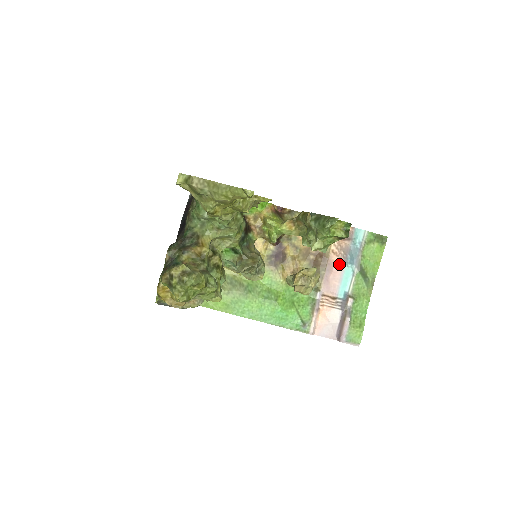
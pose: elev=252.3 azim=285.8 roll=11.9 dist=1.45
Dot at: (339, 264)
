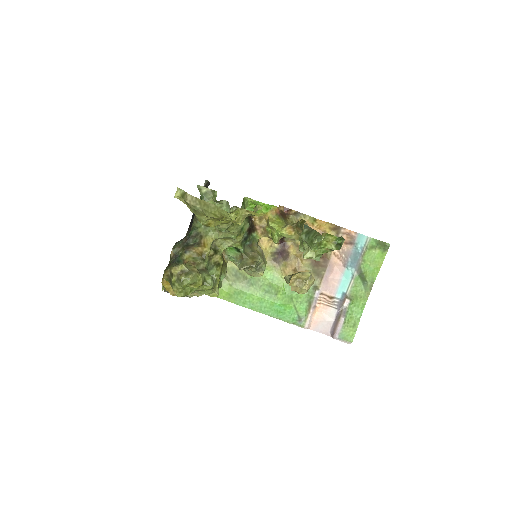
Dot at: (340, 266)
